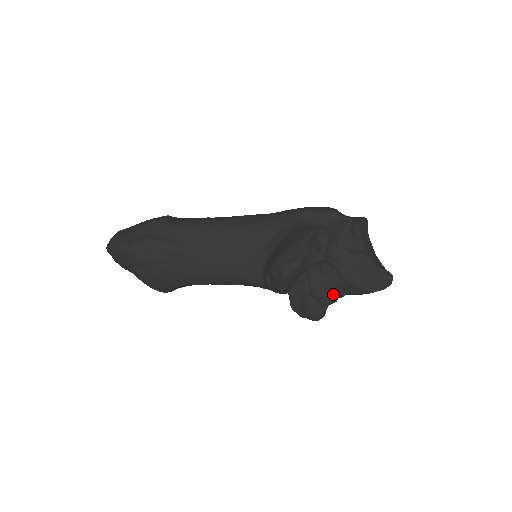
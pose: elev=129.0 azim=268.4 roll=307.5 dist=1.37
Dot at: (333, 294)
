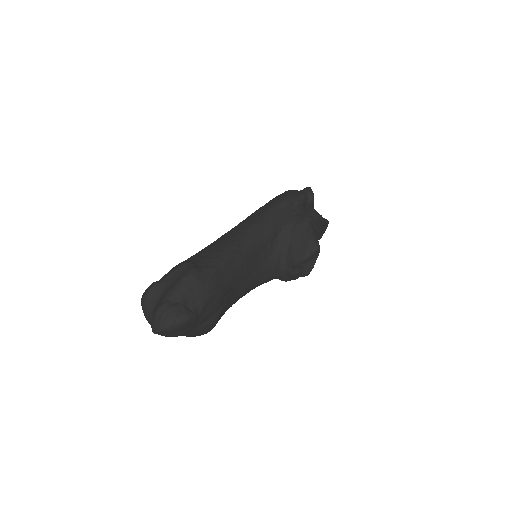
Dot at: occluded
